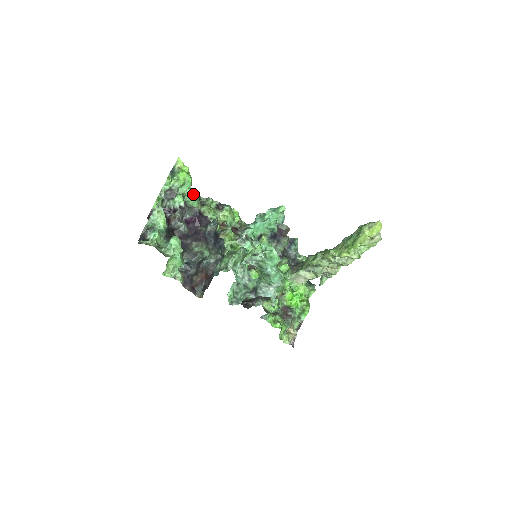
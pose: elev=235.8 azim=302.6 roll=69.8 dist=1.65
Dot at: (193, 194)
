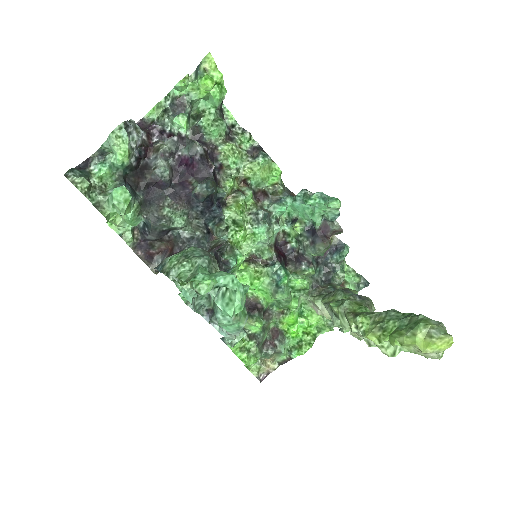
Dot at: (220, 117)
